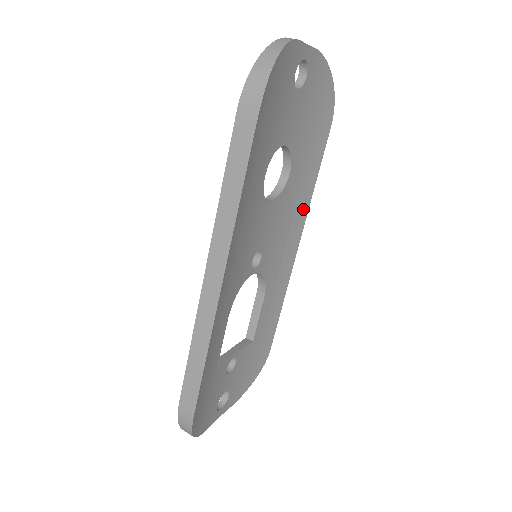
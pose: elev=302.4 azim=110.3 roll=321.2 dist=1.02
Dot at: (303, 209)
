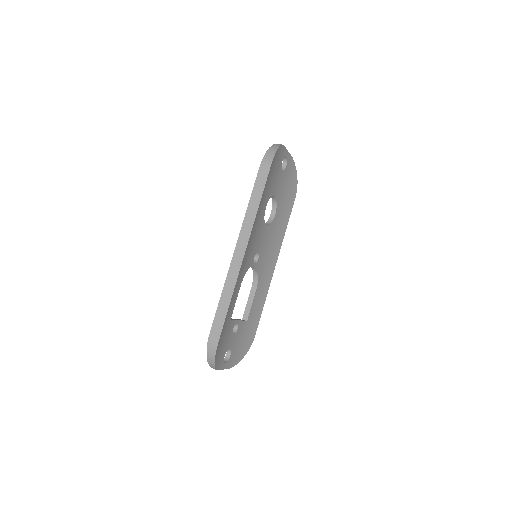
Dot at: (279, 241)
